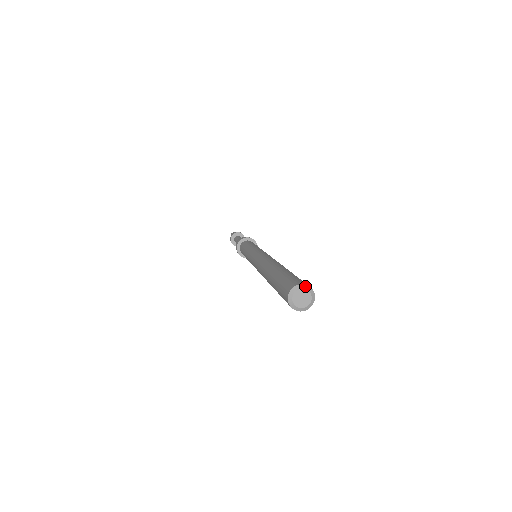
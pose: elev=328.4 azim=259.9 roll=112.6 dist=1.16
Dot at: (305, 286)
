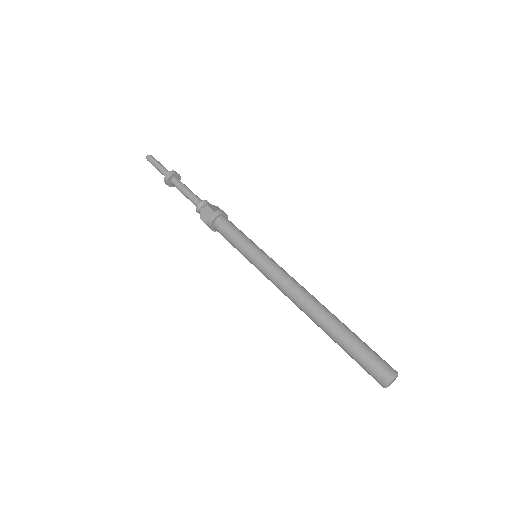
Dot at: occluded
